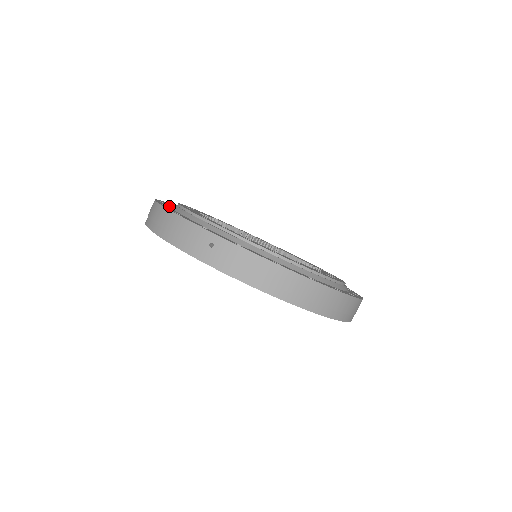
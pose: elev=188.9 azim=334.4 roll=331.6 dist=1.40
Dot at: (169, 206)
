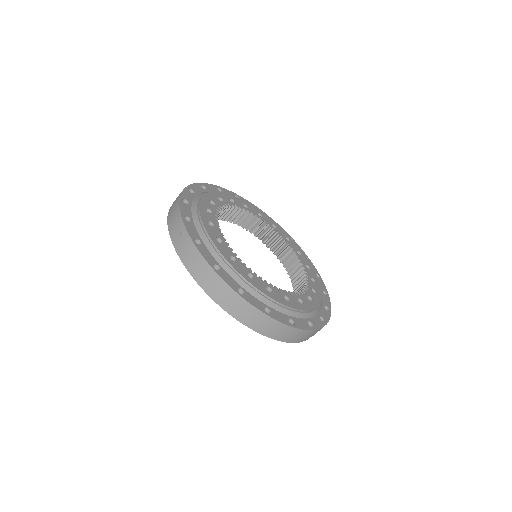
Dot at: (202, 192)
